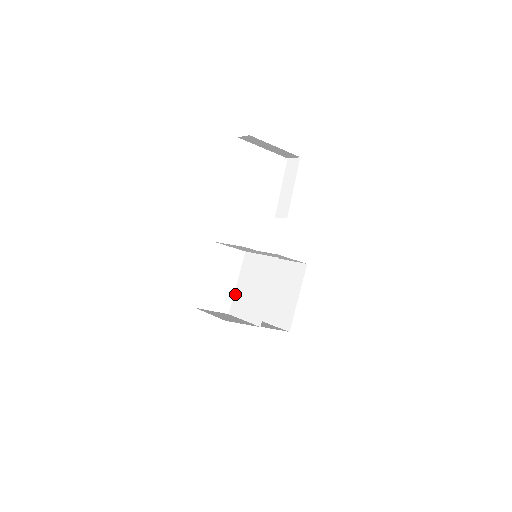
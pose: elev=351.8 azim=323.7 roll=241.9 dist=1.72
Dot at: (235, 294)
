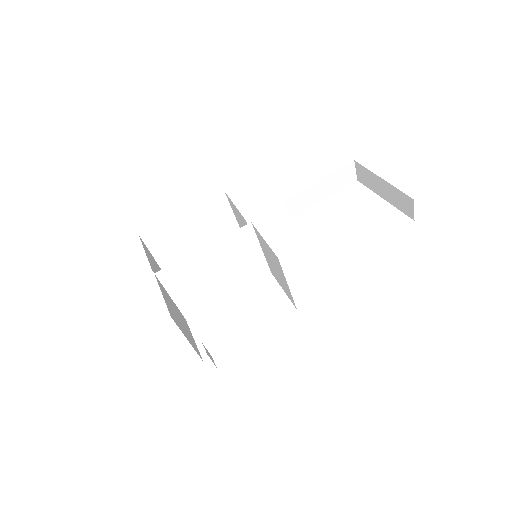
Dot at: (212, 302)
